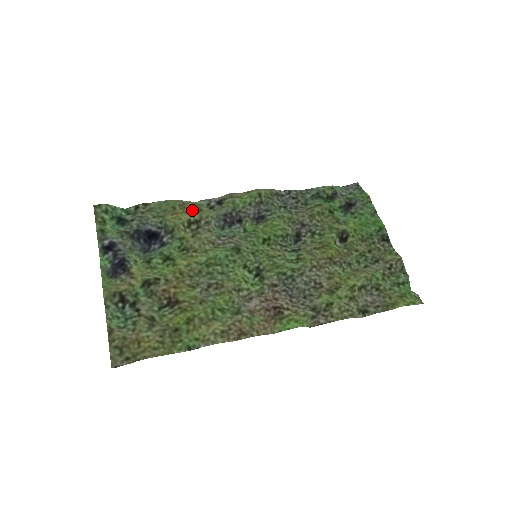
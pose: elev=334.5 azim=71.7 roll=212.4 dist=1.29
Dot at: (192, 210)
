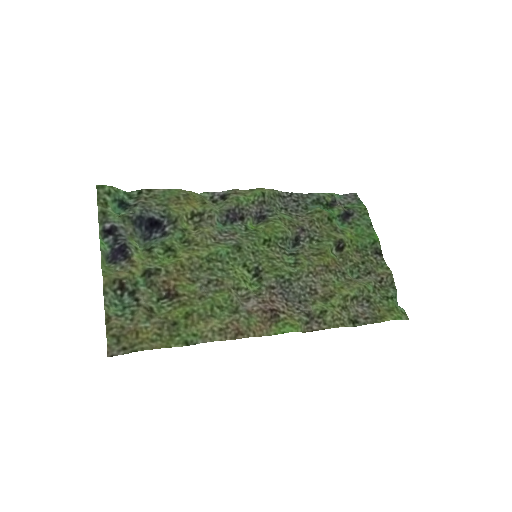
Dot at: (196, 202)
